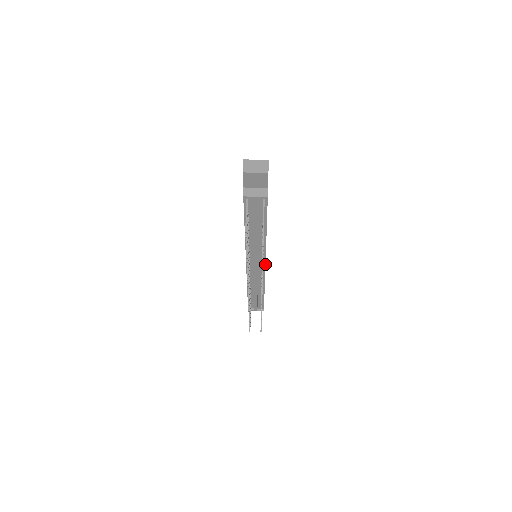
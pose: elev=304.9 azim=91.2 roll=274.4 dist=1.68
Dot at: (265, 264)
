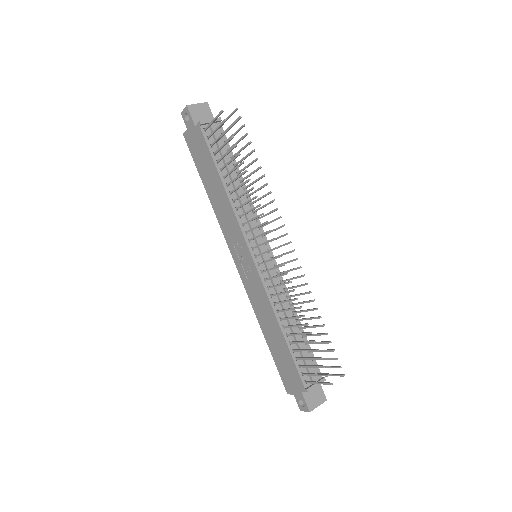
Dot at: occluded
